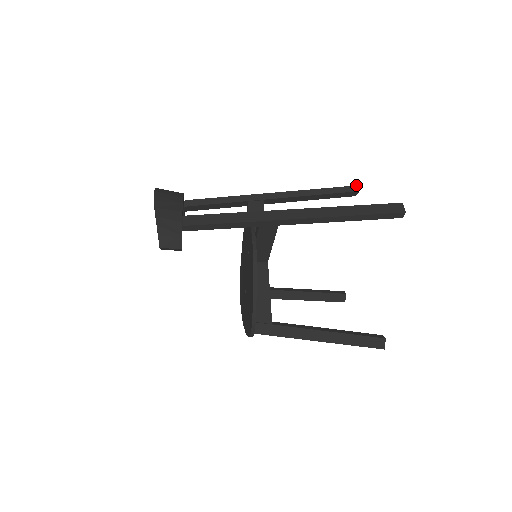
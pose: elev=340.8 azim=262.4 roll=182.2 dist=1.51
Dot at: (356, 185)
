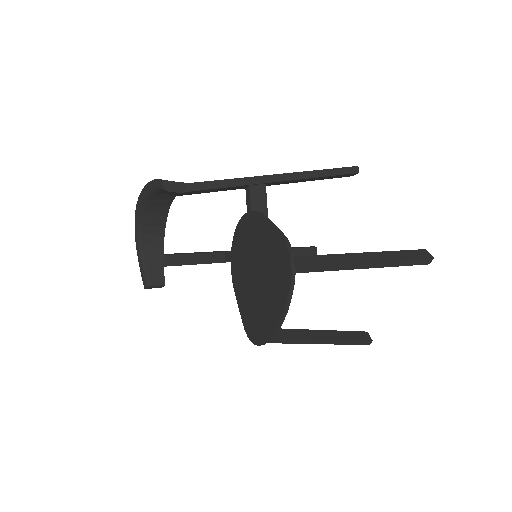
Dot at: (312, 246)
